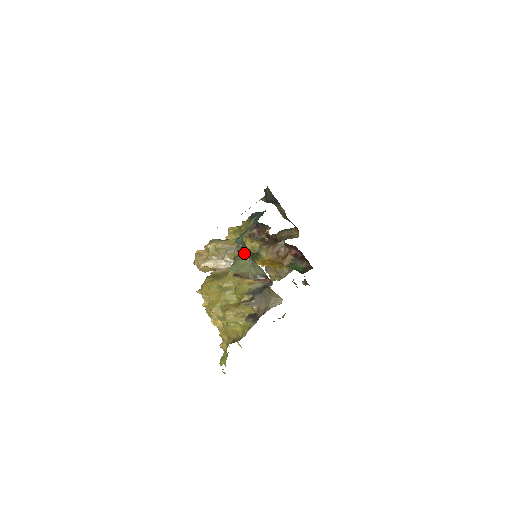
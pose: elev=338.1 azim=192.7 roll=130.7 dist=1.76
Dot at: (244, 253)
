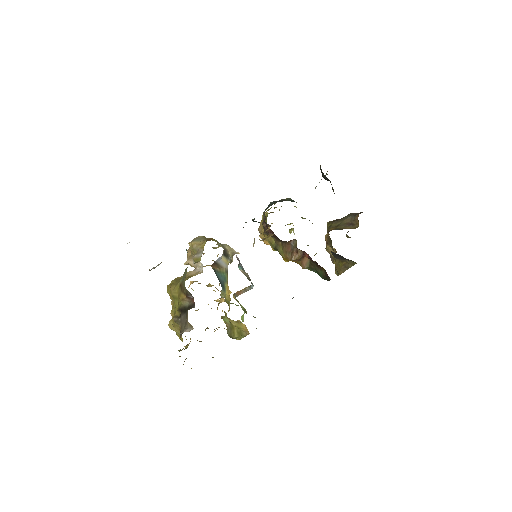
Dot at: occluded
